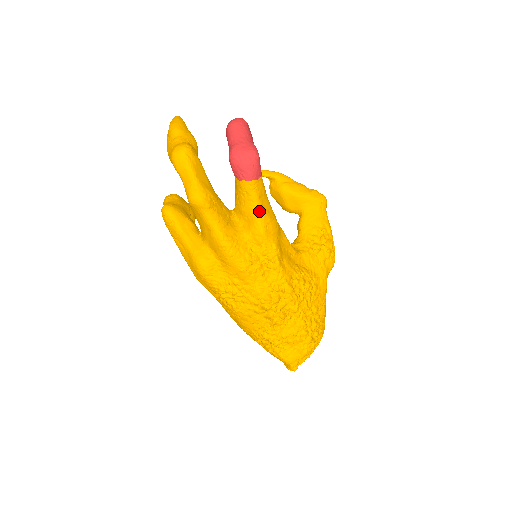
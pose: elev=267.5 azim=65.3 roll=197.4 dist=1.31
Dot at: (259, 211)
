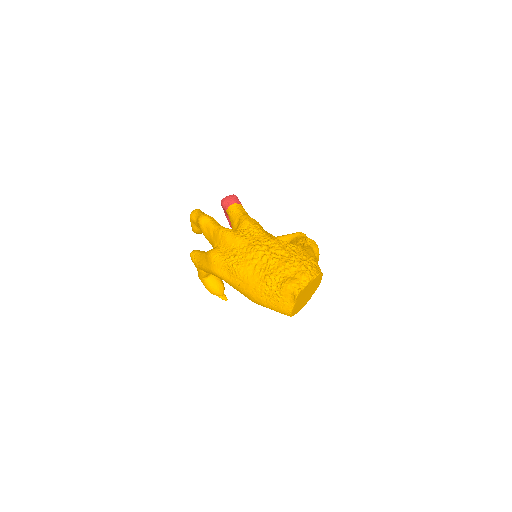
Dot at: (242, 215)
